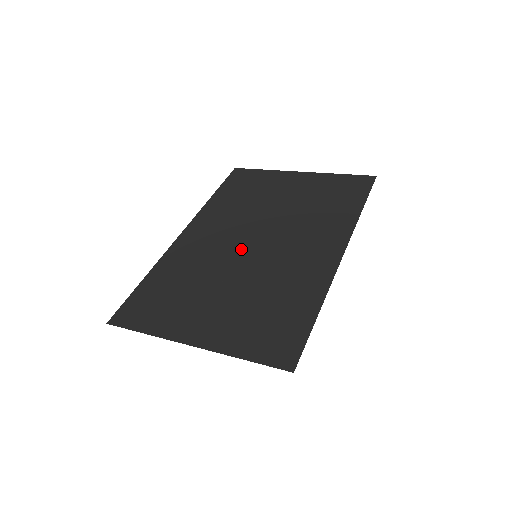
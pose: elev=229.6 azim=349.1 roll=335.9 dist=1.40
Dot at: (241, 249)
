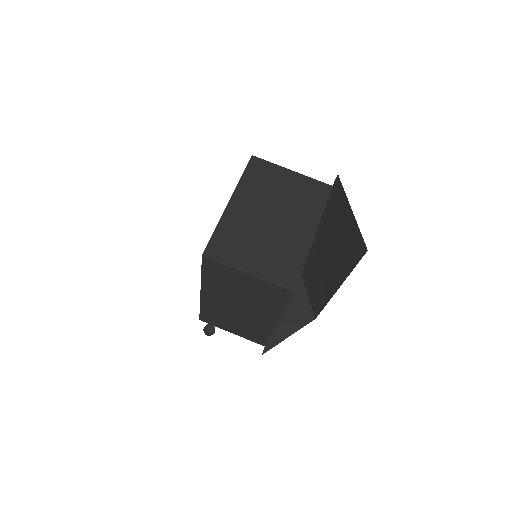
Dot at: occluded
